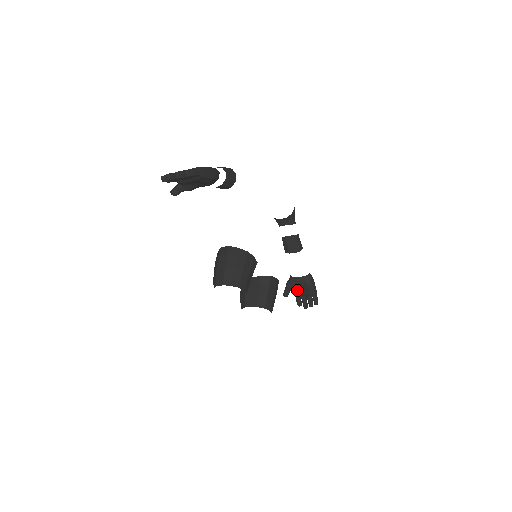
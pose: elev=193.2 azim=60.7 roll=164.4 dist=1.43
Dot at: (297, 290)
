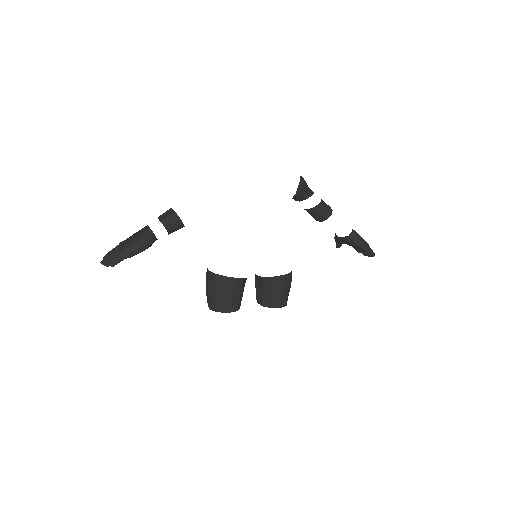
Dot at: (347, 244)
